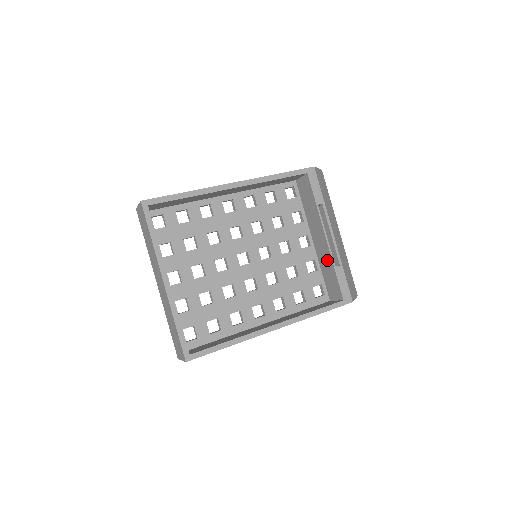
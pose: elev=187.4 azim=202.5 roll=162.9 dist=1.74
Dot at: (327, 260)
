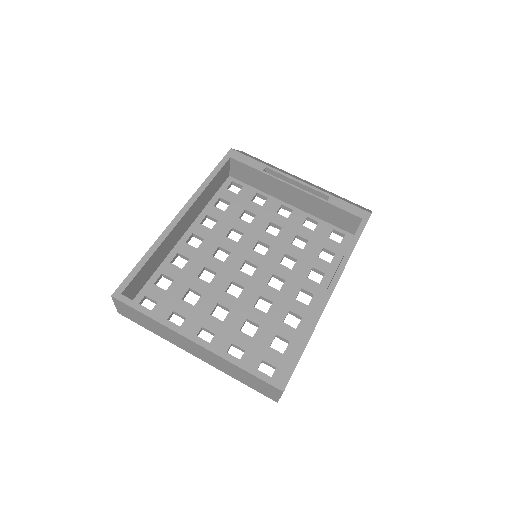
Dot at: (316, 204)
